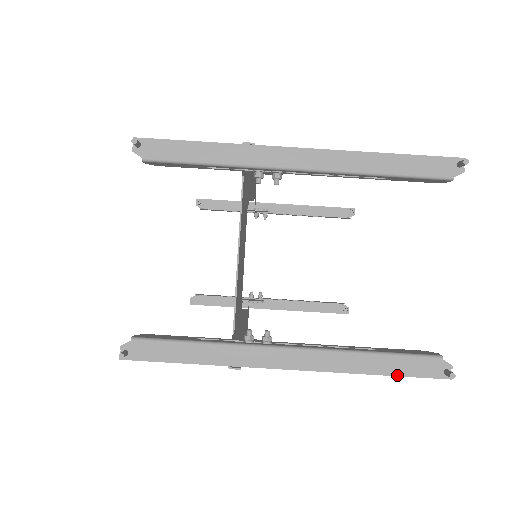
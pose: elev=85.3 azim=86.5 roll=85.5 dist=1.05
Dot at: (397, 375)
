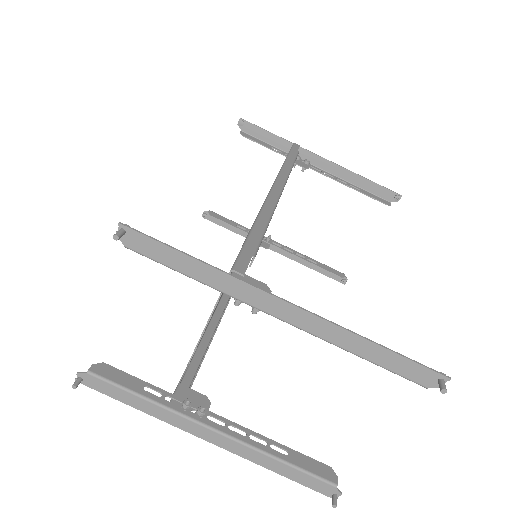
Dot at: (294, 480)
